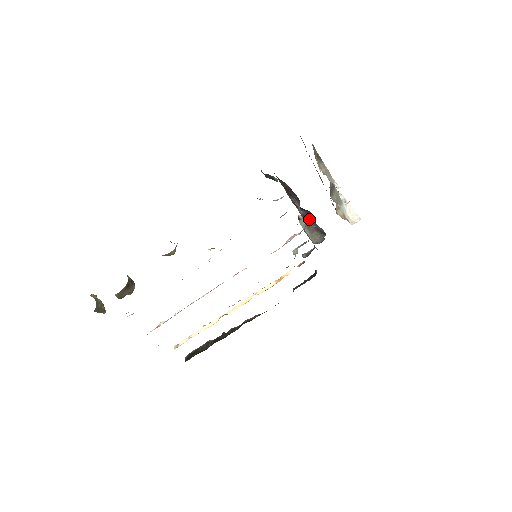
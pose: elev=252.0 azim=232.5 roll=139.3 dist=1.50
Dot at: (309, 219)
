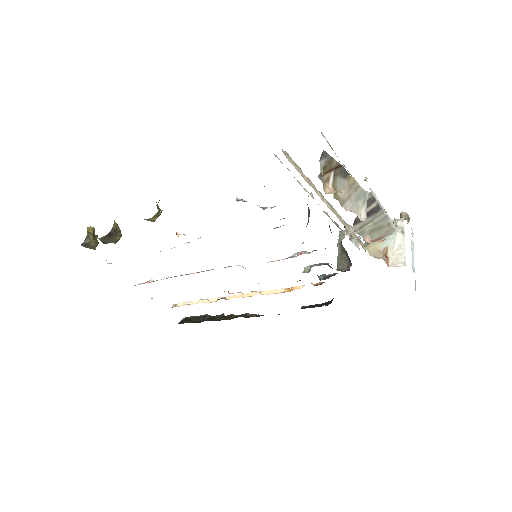
Dot at: occluded
